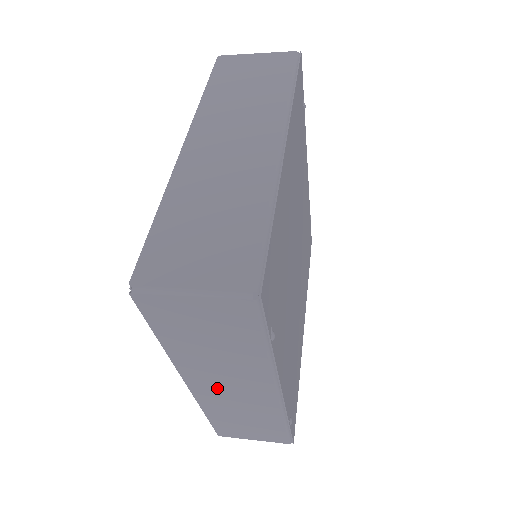
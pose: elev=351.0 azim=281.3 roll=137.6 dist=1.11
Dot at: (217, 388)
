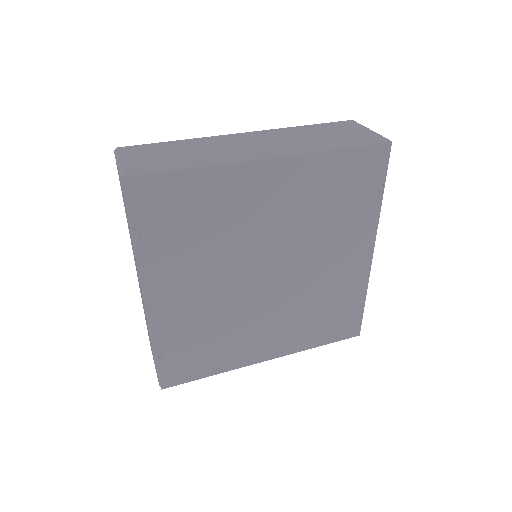
Dot at: occluded
